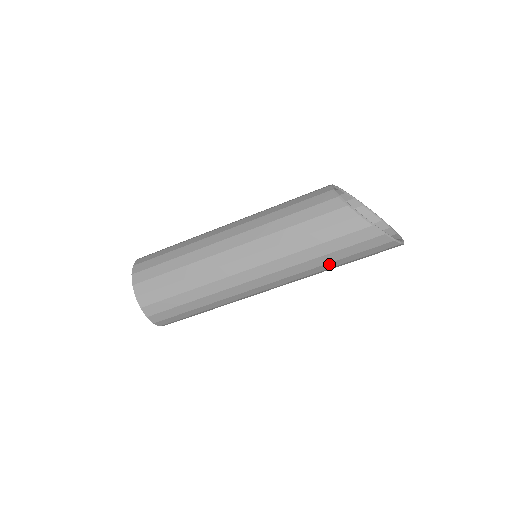
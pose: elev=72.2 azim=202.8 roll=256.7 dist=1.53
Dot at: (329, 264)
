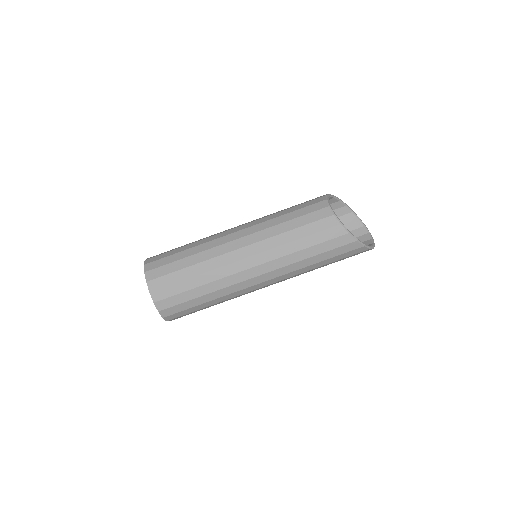
Dot at: occluded
